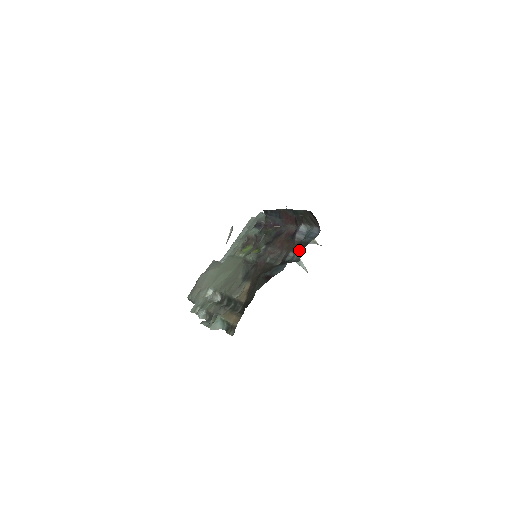
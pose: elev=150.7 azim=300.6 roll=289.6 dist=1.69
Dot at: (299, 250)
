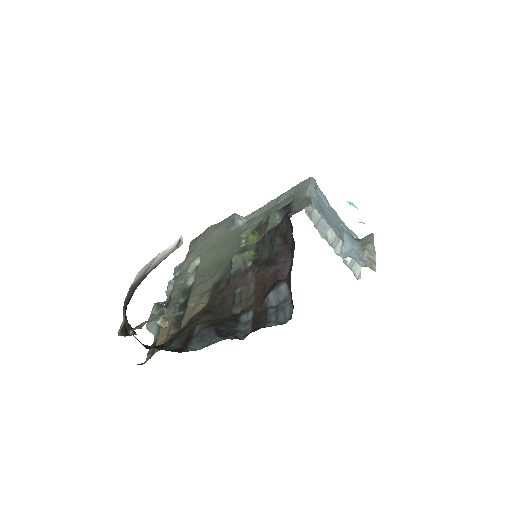
Dot at: (254, 322)
